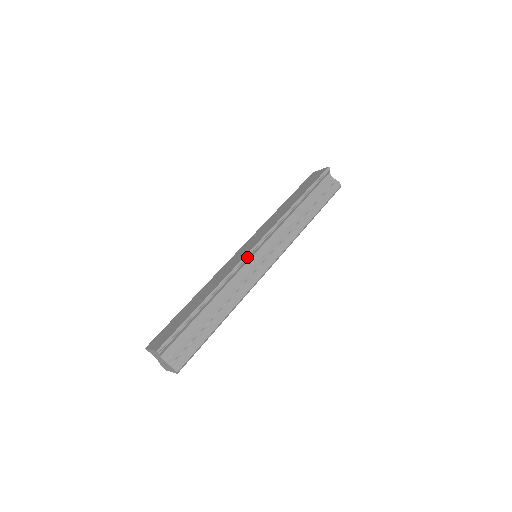
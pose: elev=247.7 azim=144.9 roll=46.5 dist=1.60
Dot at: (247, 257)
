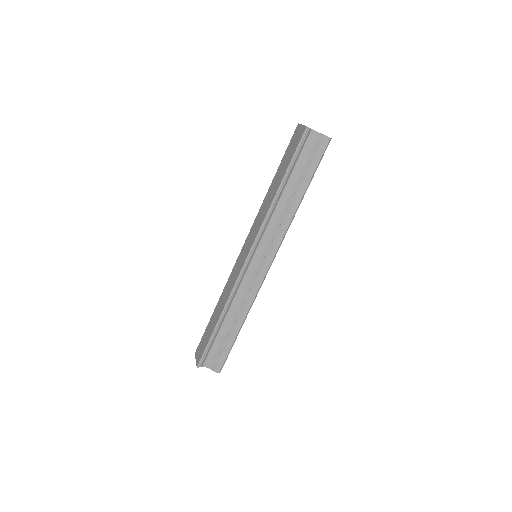
Dot at: (243, 270)
